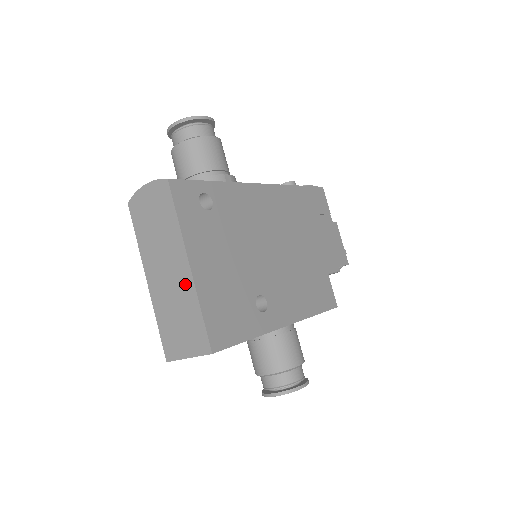
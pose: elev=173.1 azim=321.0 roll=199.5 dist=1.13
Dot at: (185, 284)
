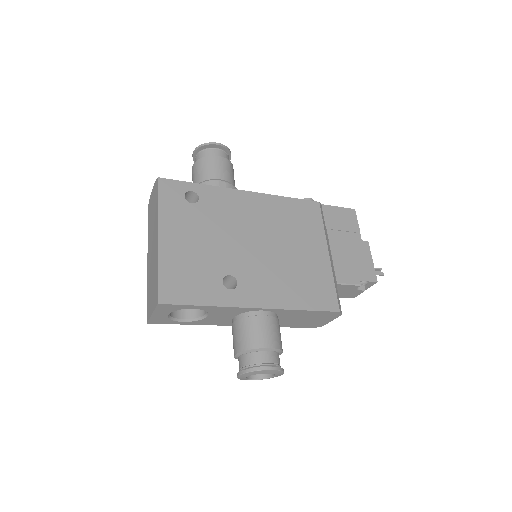
Dot at: (155, 253)
